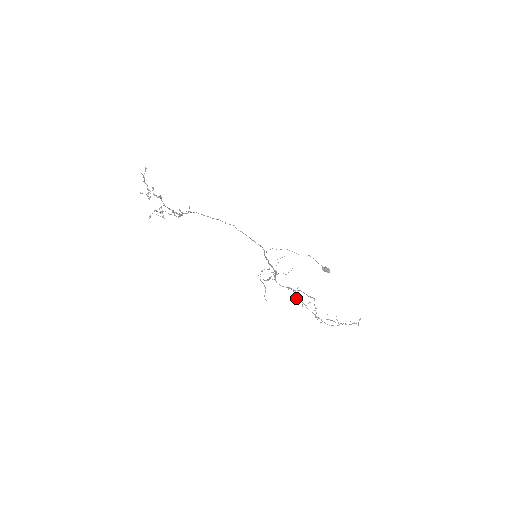
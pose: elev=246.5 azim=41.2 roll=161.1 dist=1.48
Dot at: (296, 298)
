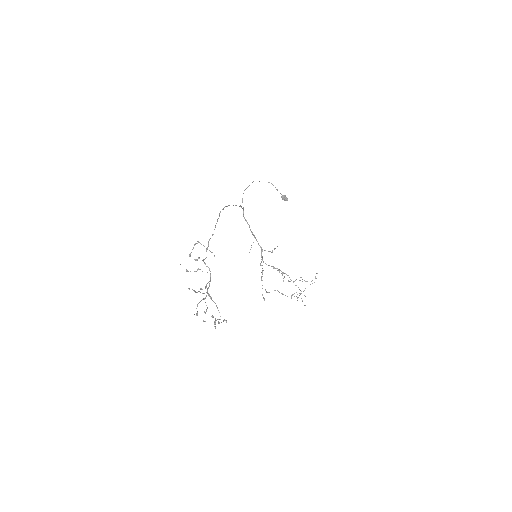
Dot at: occluded
